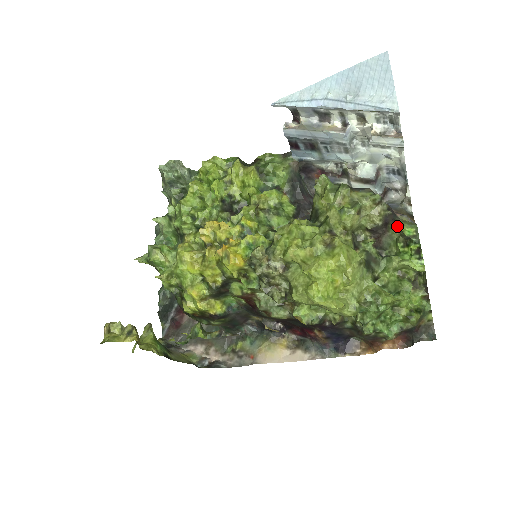
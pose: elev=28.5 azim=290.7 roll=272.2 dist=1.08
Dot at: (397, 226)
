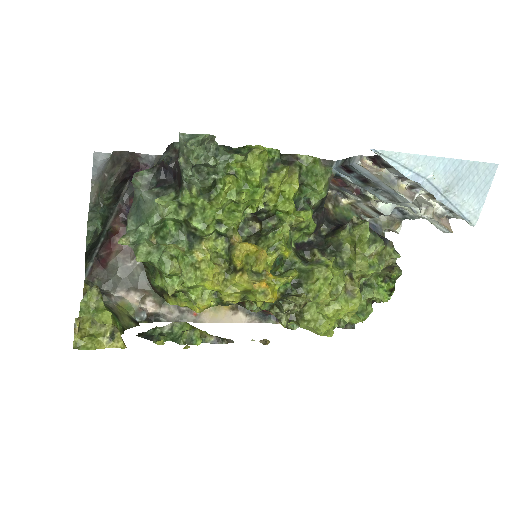
Dot at: (391, 272)
